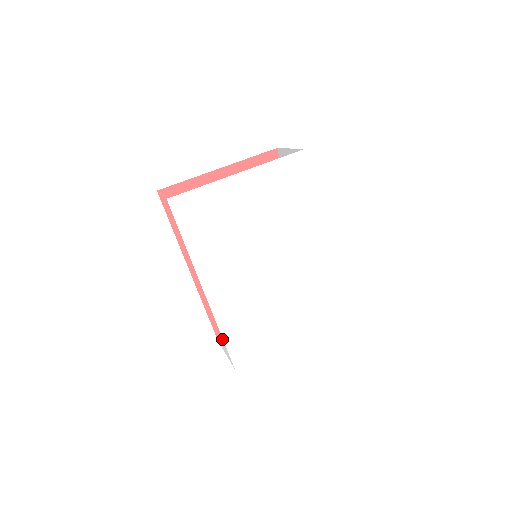
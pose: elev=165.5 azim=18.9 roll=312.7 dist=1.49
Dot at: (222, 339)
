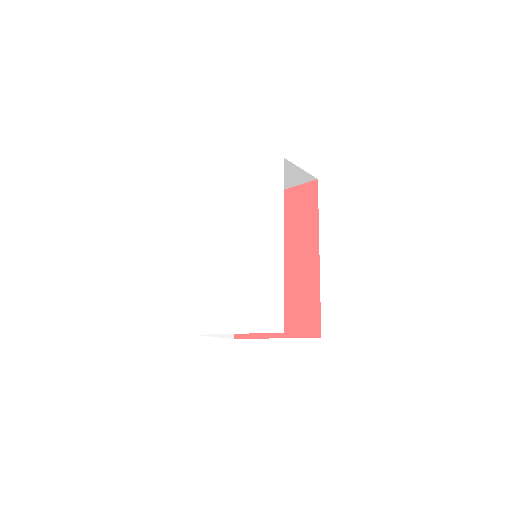
Dot at: (237, 338)
